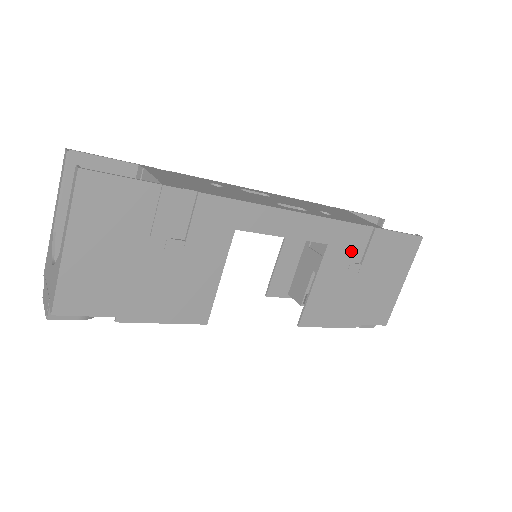
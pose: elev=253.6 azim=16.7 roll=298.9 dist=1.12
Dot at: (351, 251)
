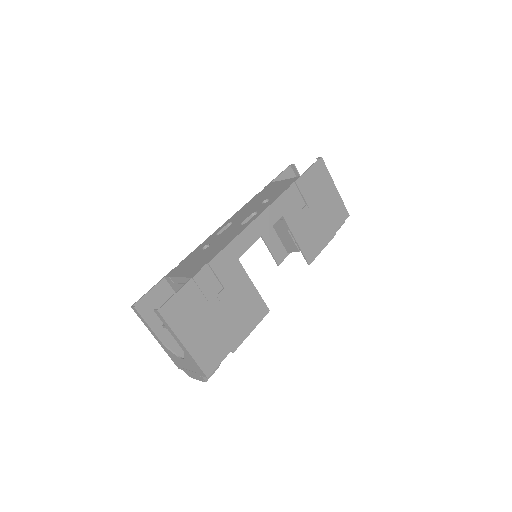
Dot at: (296, 205)
